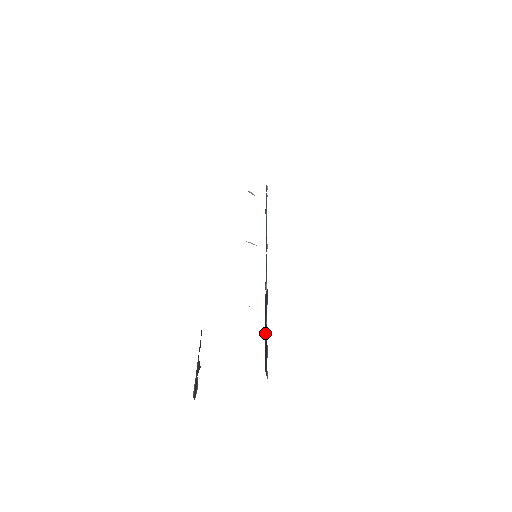
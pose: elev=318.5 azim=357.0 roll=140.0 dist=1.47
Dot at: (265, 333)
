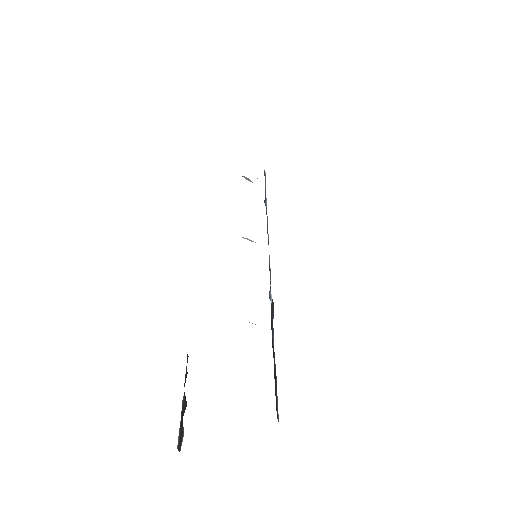
Dot at: occluded
